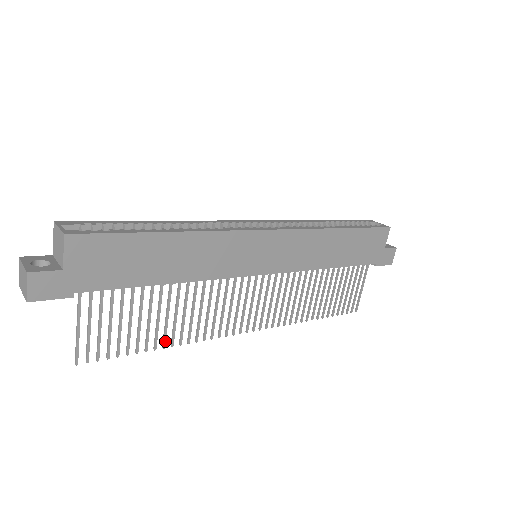
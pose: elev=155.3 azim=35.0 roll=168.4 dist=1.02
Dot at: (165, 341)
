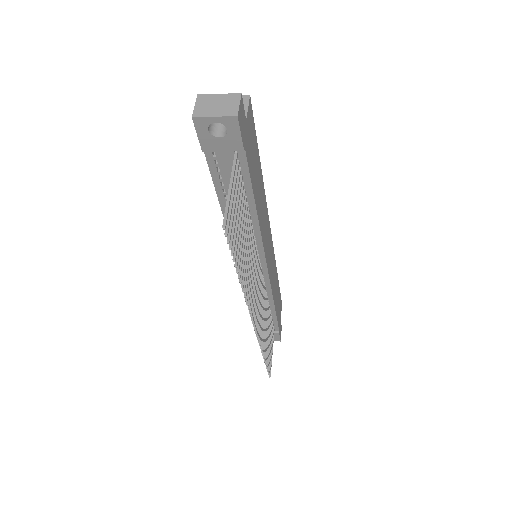
Dot at: (243, 275)
